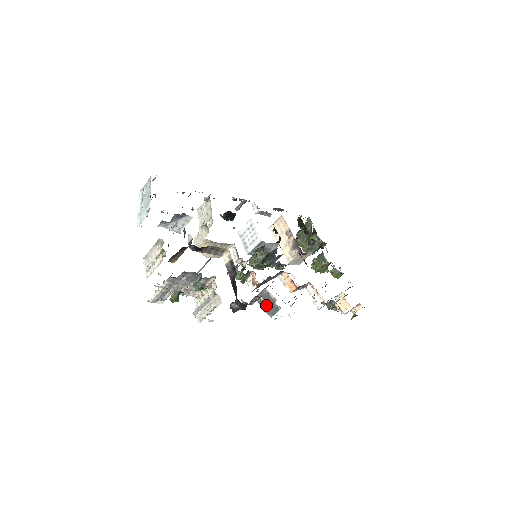
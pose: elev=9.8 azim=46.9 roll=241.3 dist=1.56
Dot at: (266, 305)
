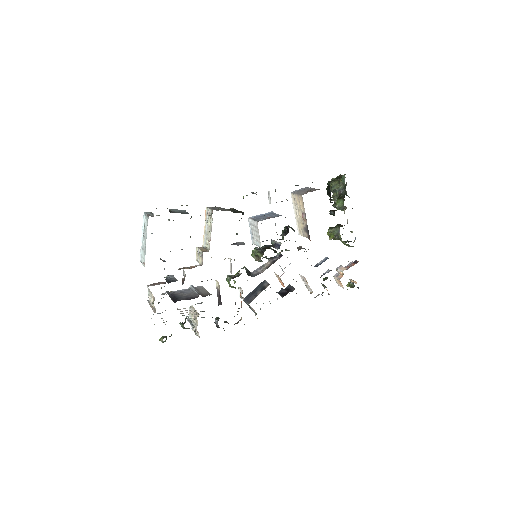
Dot at: (250, 308)
